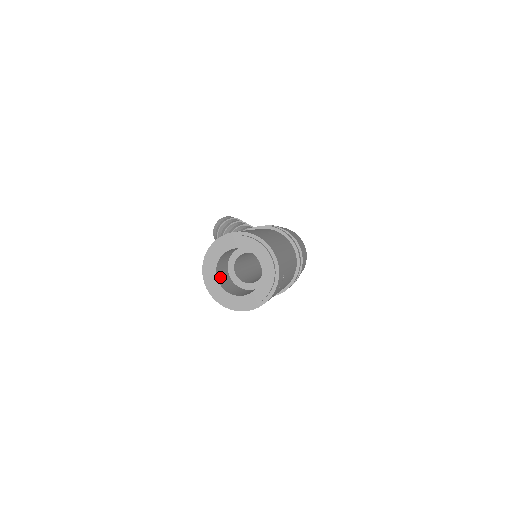
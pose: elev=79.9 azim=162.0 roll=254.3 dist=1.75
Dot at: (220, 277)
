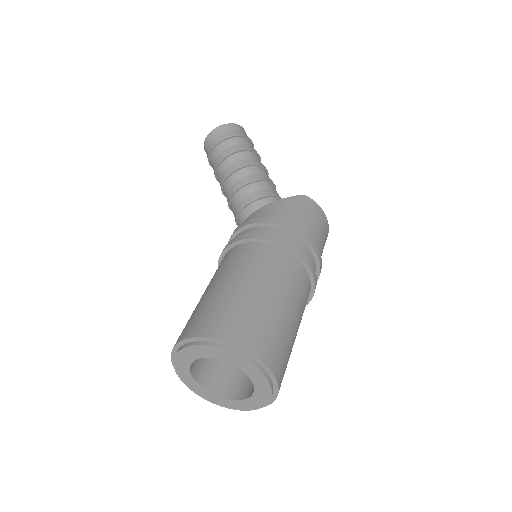
Dot at: (196, 363)
